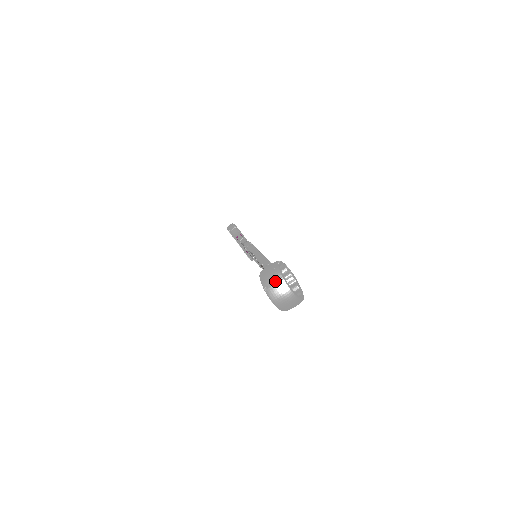
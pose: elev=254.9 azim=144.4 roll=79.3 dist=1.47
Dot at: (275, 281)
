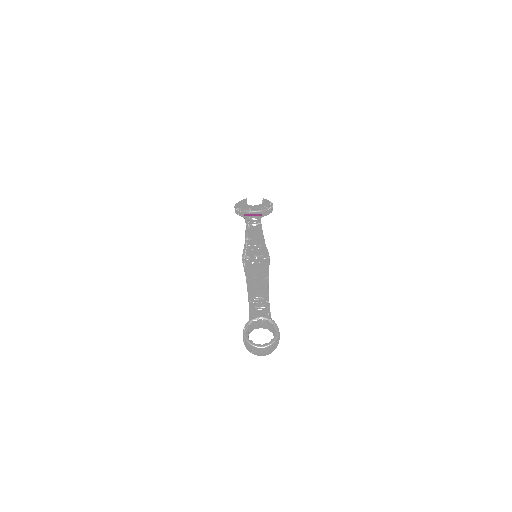
Dot at: (251, 350)
